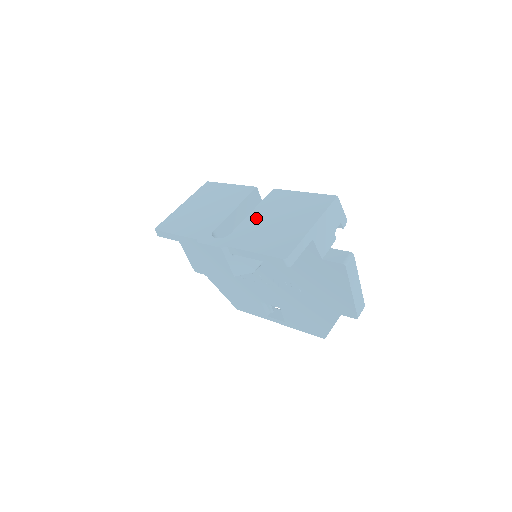
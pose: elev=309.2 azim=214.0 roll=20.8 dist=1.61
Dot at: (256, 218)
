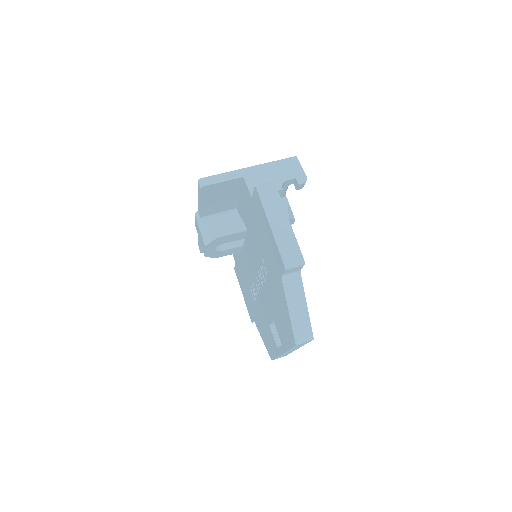
Dot at: occluded
